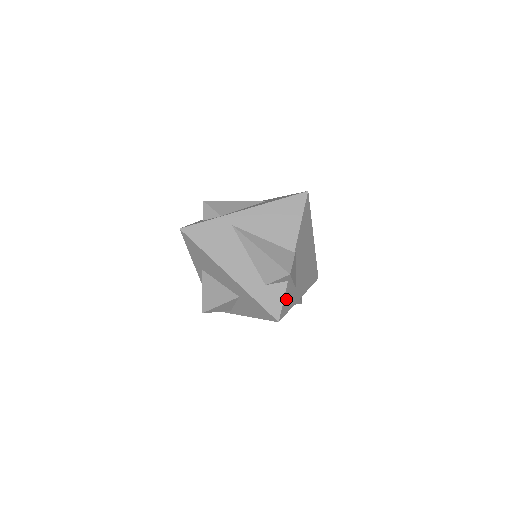
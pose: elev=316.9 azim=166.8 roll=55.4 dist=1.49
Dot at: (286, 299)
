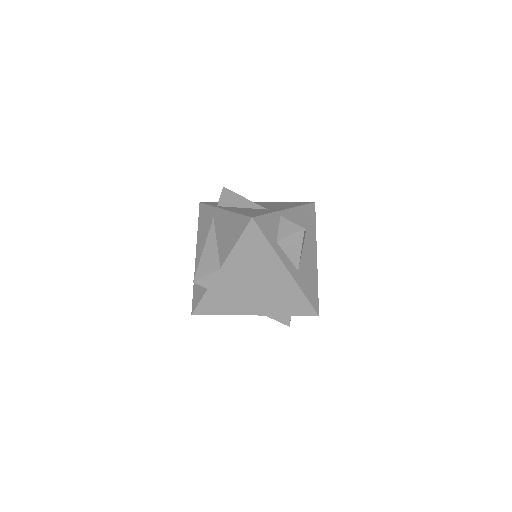
Dot at: (208, 302)
